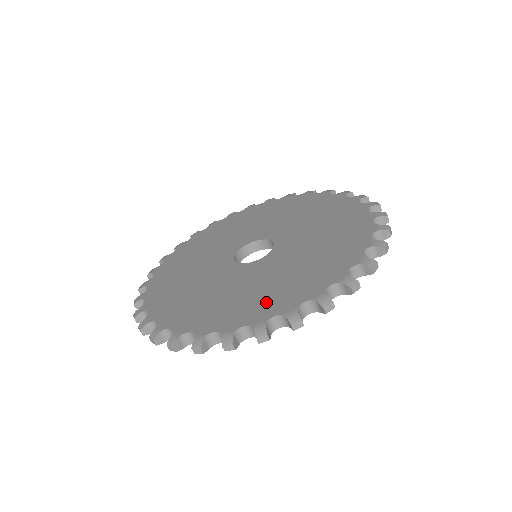
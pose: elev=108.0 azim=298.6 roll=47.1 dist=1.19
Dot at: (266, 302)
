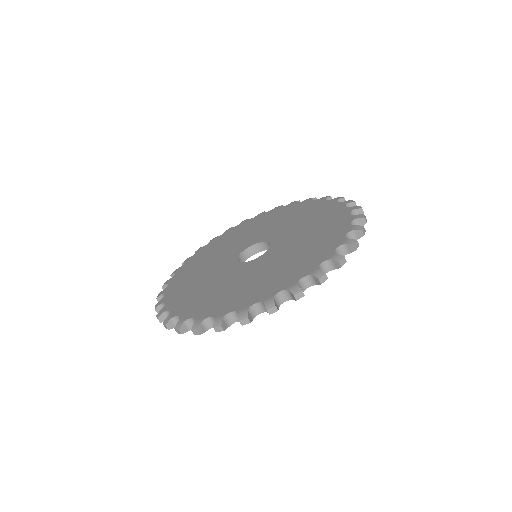
Dot at: (234, 299)
